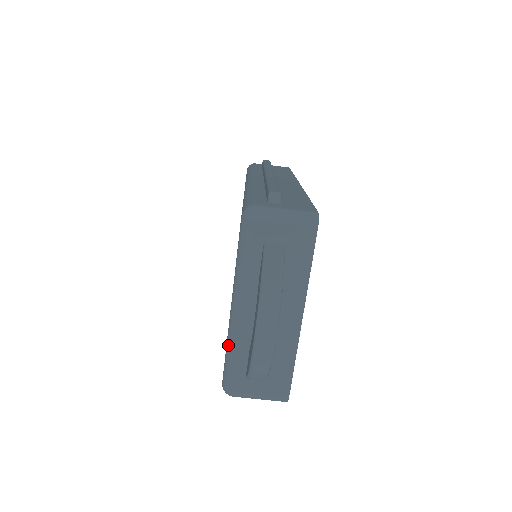
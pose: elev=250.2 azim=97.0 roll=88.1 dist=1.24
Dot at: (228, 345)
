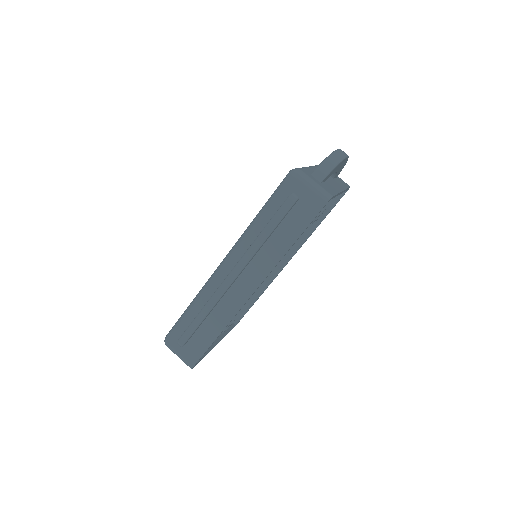
Dot at: occluded
